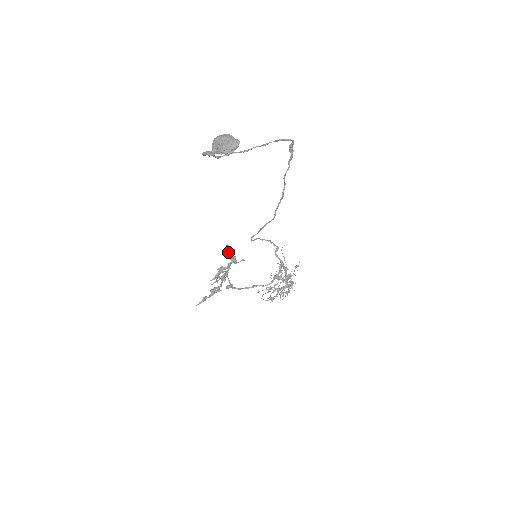
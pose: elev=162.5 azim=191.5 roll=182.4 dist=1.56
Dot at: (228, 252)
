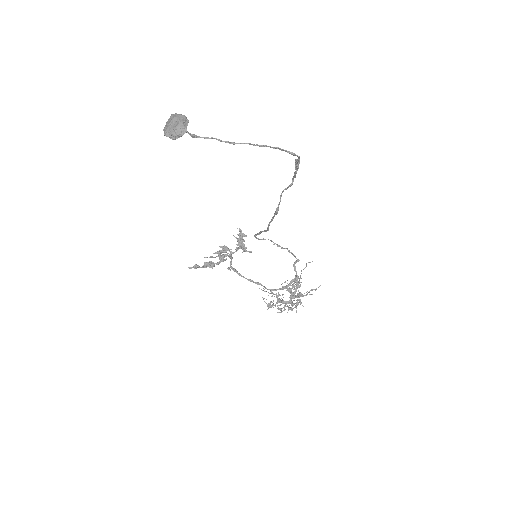
Dot at: (239, 236)
